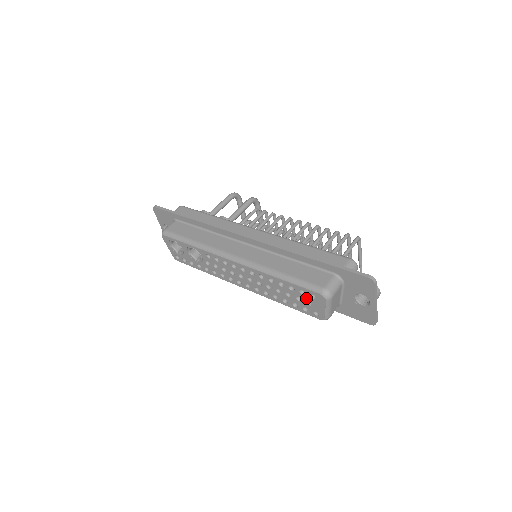
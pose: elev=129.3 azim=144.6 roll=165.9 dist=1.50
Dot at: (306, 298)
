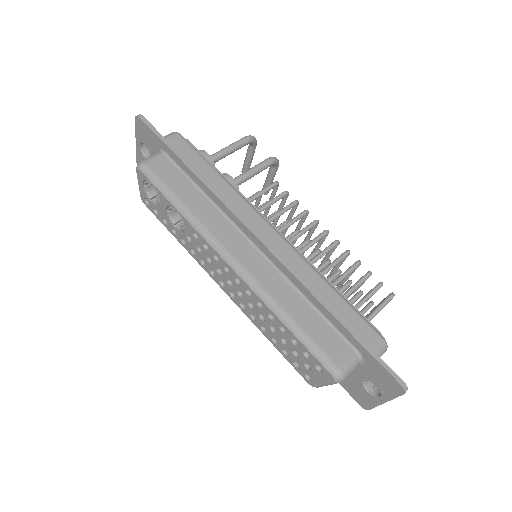
Dot at: (307, 361)
